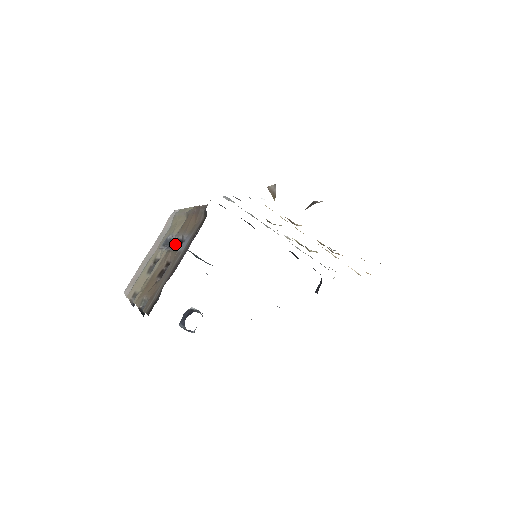
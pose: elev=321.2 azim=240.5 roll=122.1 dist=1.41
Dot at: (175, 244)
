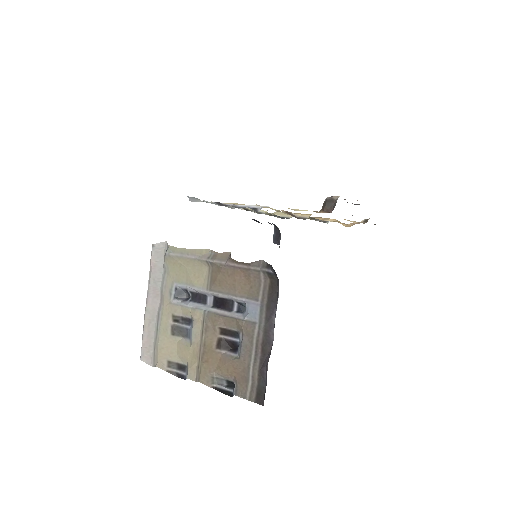
Dot at: (211, 301)
